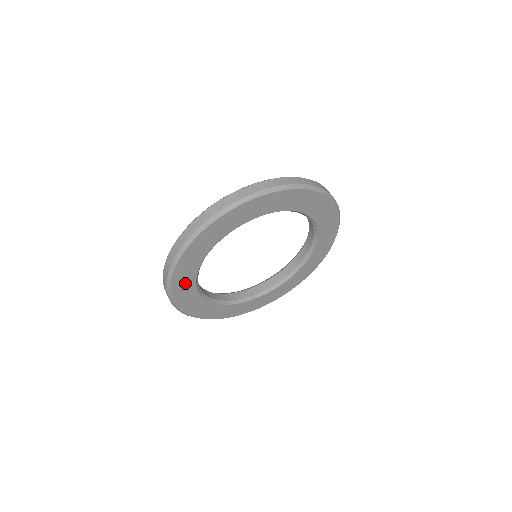
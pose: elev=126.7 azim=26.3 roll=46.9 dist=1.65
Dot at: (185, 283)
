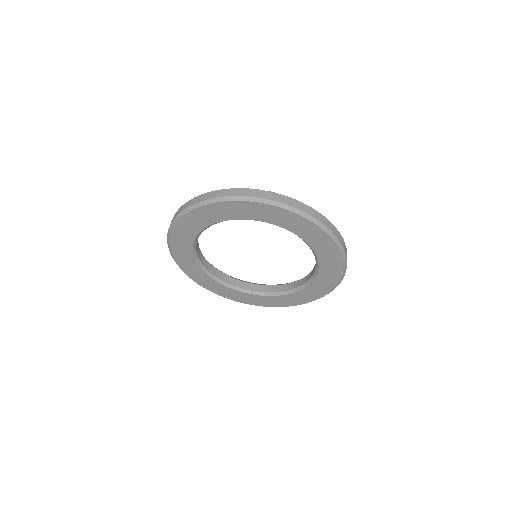
Dot at: (187, 261)
